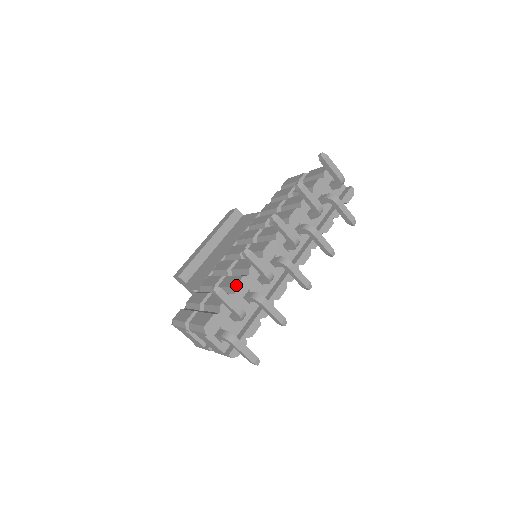
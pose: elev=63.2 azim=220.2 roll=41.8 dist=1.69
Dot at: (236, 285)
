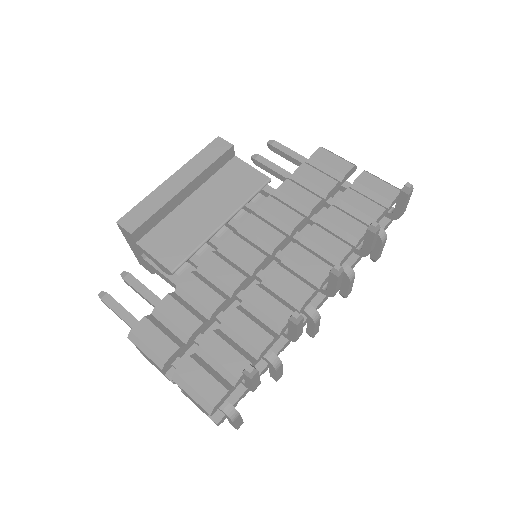
Dot at: (263, 351)
